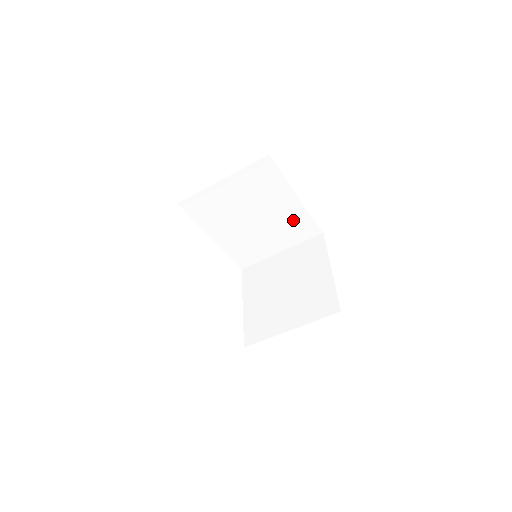
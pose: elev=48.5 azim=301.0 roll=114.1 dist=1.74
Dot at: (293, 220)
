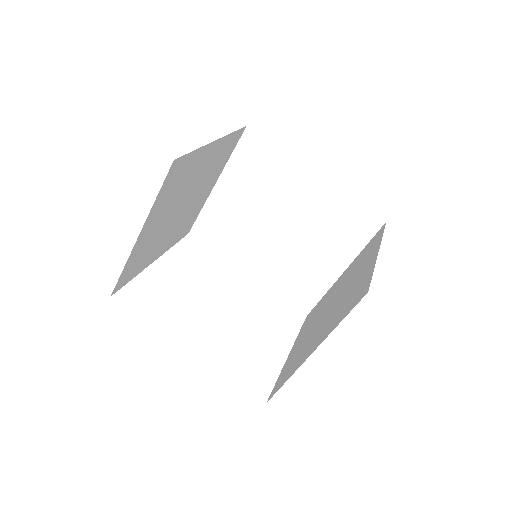
Dot at: (330, 213)
